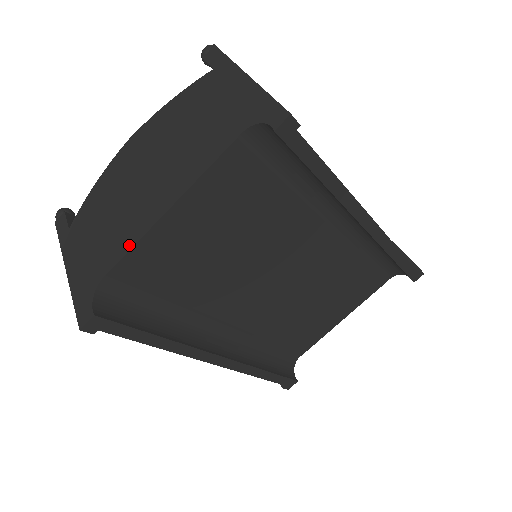
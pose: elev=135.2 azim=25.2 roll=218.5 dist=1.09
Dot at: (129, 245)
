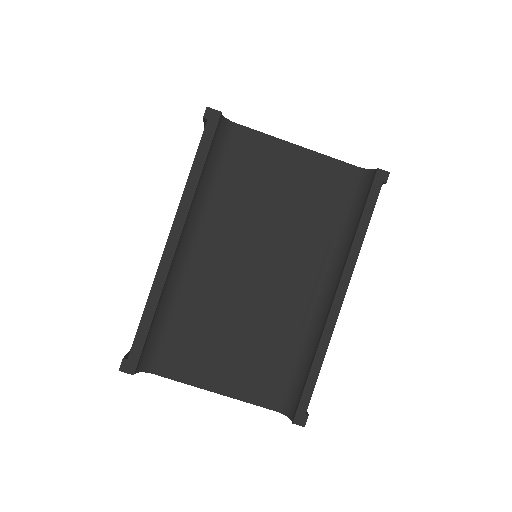
Dot at: (263, 133)
